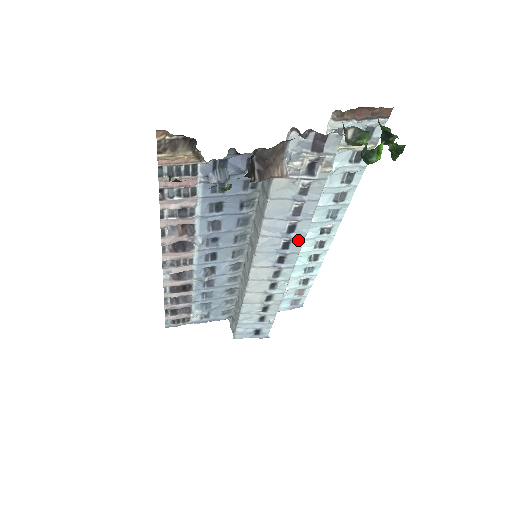
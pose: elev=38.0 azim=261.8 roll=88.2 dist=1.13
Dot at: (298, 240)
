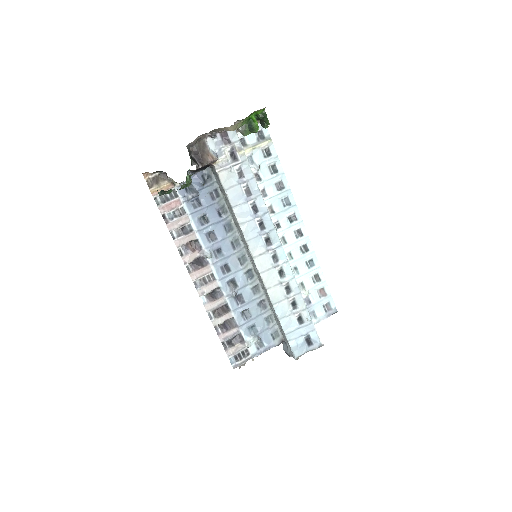
Dot at: (266, 217)
